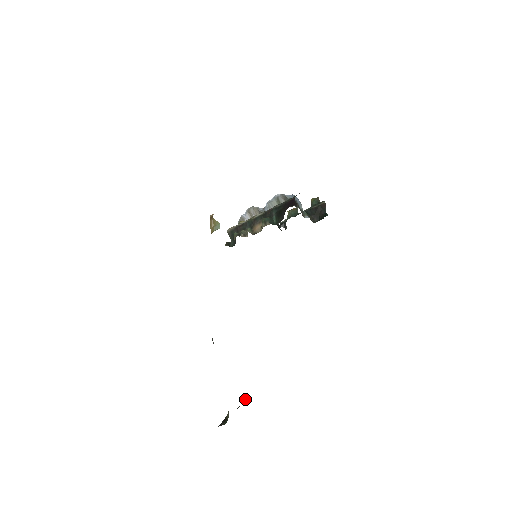
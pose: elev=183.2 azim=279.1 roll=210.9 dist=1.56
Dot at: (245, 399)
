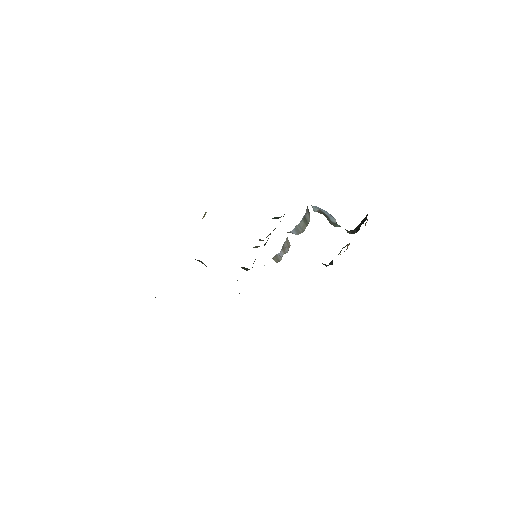
Dot at: occluded
